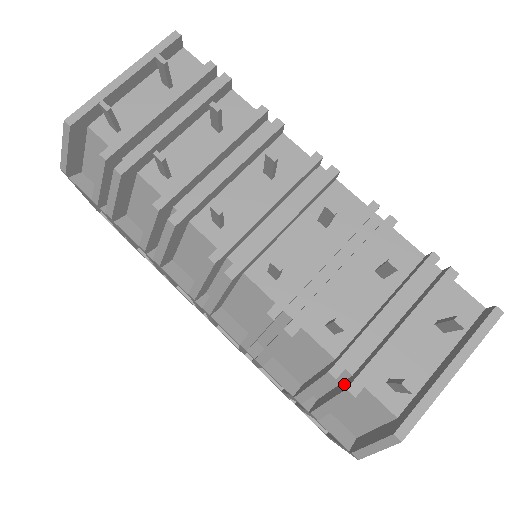
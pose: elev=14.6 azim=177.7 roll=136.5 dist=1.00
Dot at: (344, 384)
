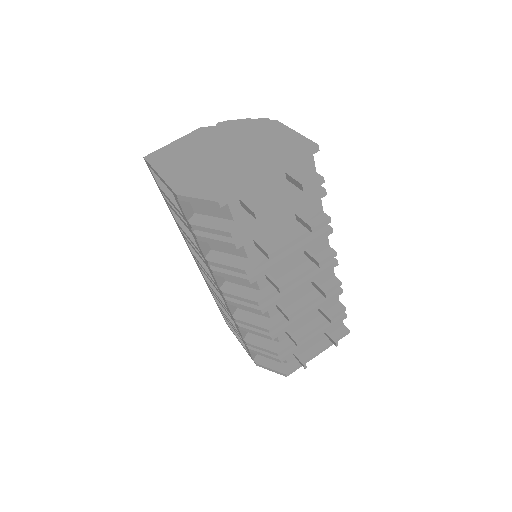
Dot at: occluded
